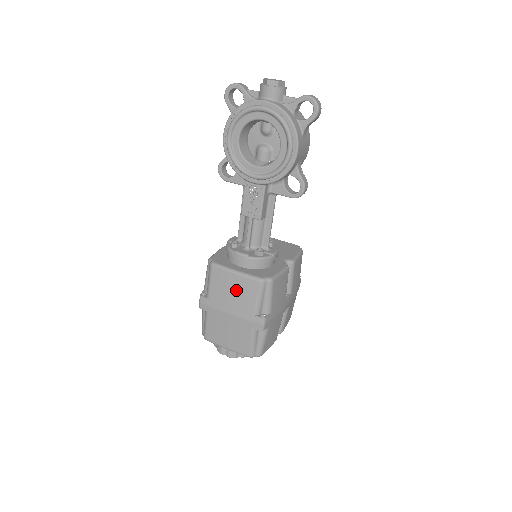
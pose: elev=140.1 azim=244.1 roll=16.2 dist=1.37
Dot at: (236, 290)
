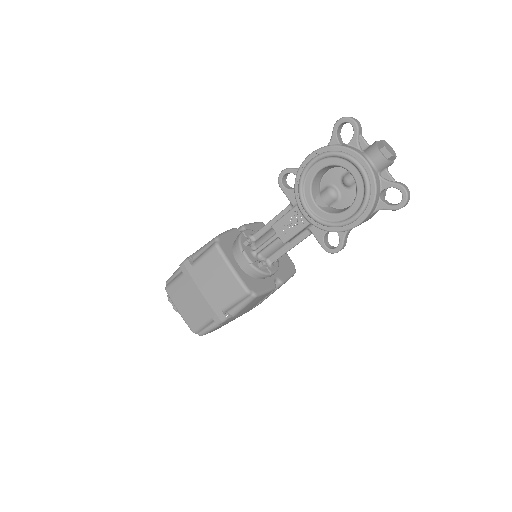
Dot at: (221, 281)
